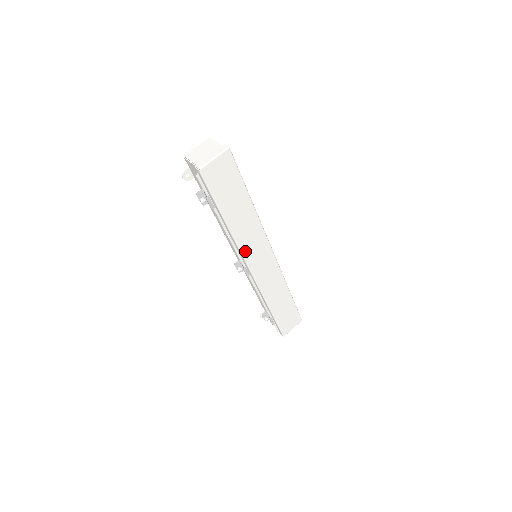
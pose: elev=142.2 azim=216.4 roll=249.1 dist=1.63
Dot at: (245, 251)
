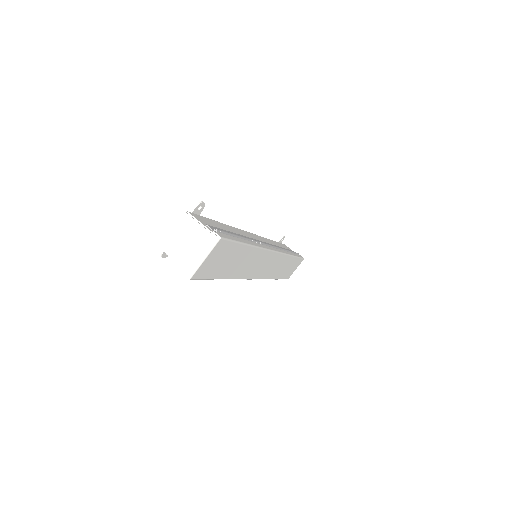
Dot at: (248, 275)
